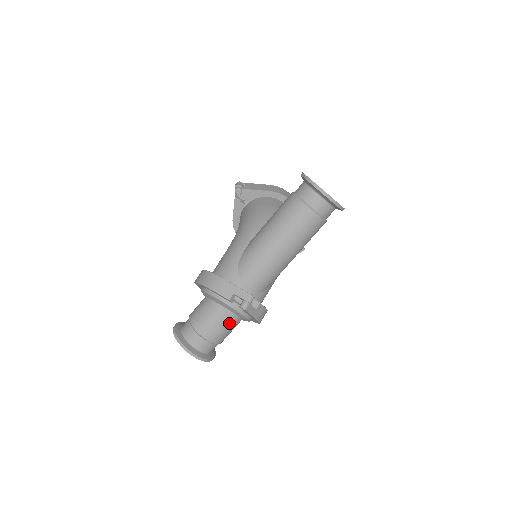
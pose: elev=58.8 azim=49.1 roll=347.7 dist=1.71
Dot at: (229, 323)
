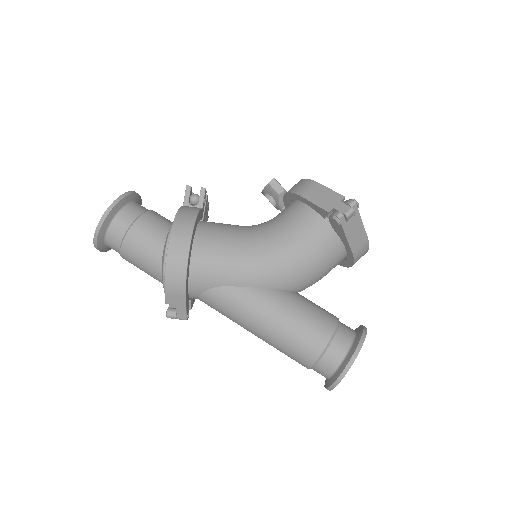
Dot at: occluded
